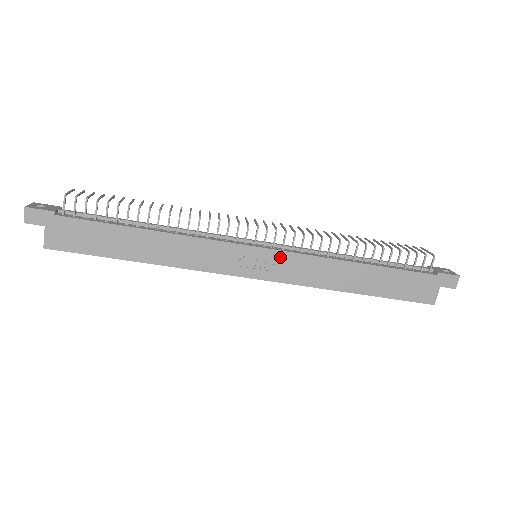
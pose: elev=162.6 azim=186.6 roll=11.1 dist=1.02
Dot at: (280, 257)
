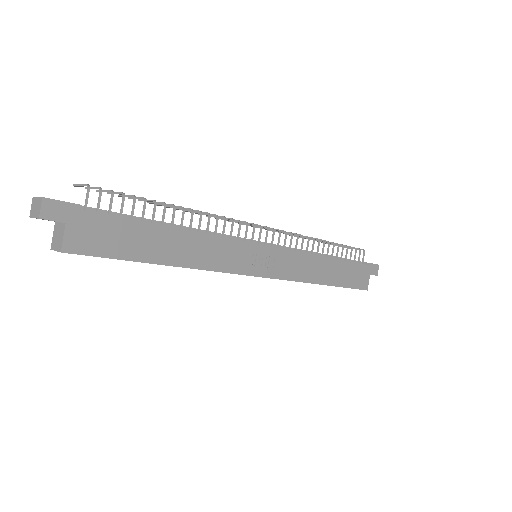
Dot at: (279, 254)
